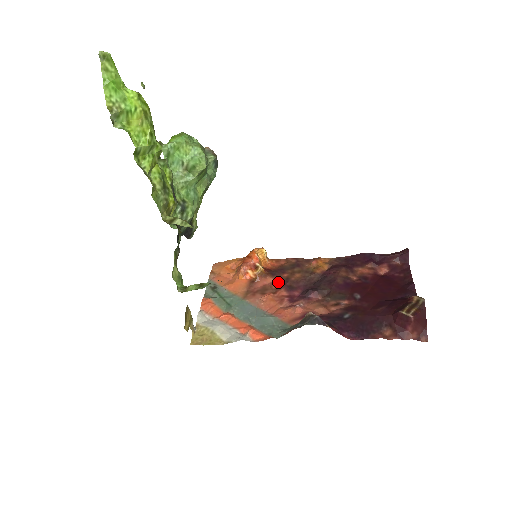
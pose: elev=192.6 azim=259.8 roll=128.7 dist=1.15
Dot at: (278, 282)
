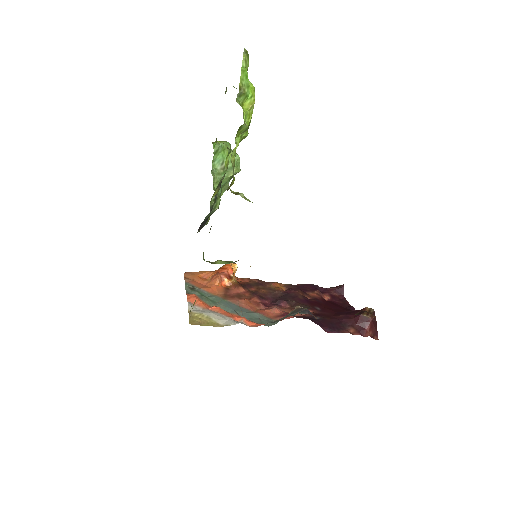
Dot at: (250, 292)
